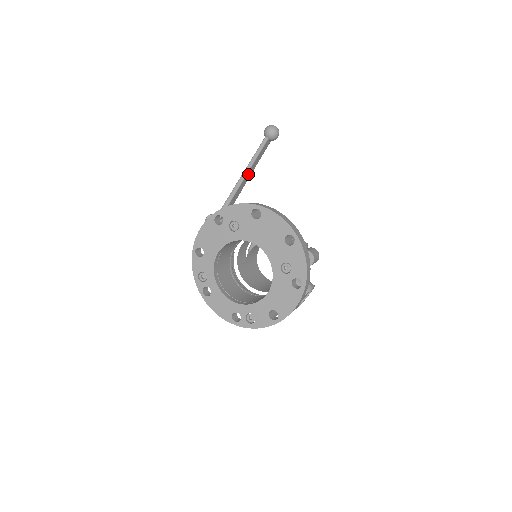
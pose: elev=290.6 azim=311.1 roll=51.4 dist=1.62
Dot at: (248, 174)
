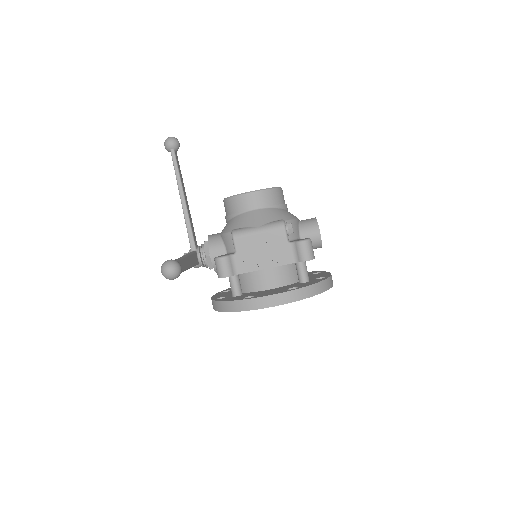
Dot at: (186, 265)
